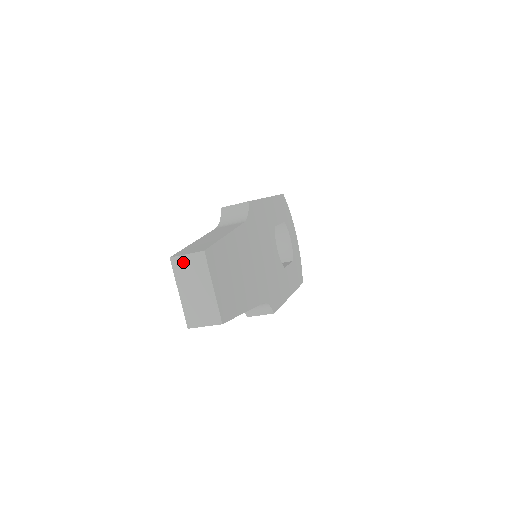
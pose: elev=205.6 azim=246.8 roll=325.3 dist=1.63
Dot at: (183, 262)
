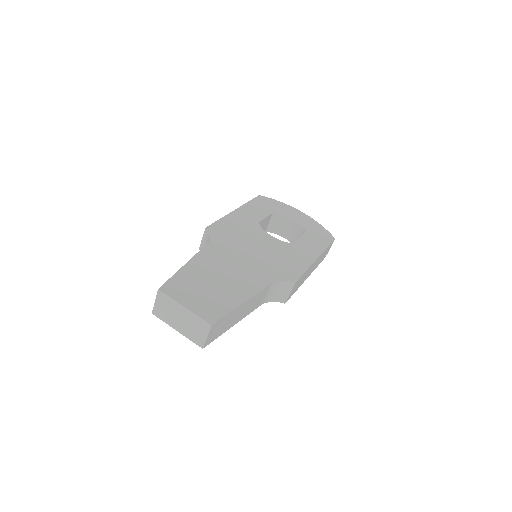
Dot at: (158, 309)
